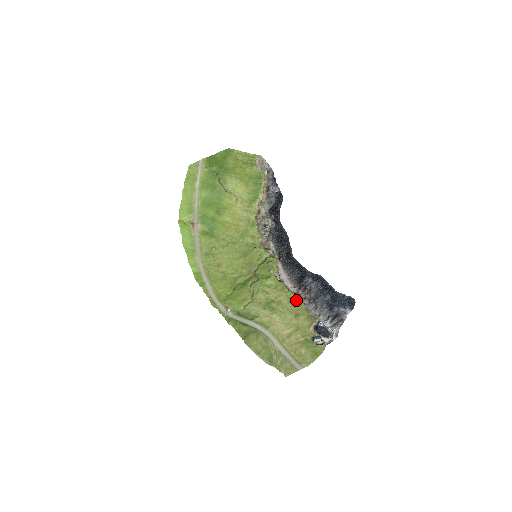
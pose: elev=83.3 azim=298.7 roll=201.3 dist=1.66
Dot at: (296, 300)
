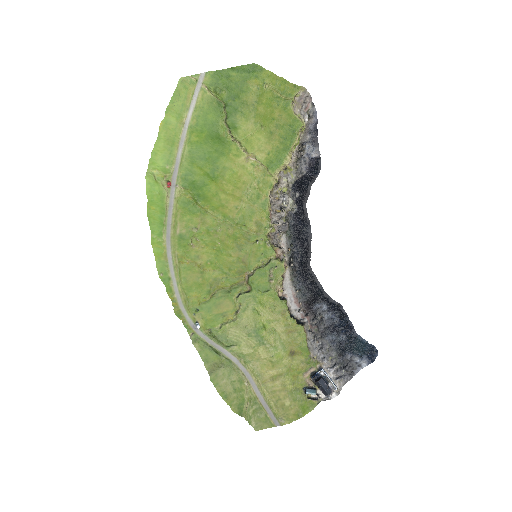
Dot at: (297, 332)
